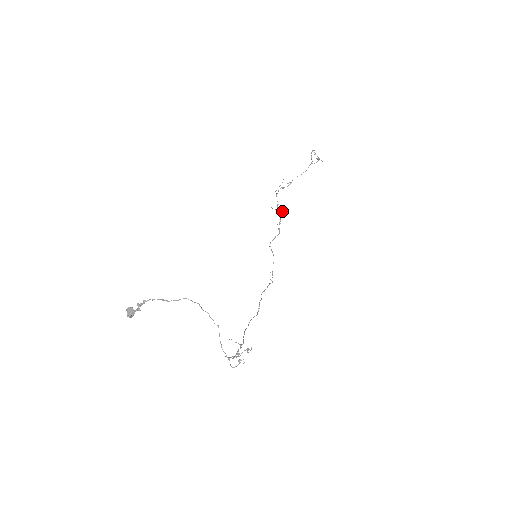
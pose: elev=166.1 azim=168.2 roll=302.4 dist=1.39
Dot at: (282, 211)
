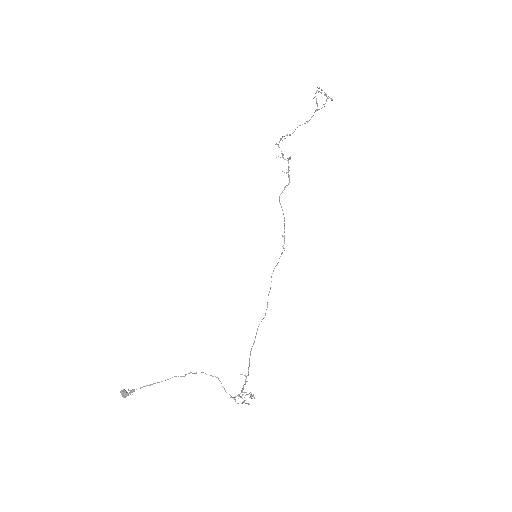
Dot at: occluded
